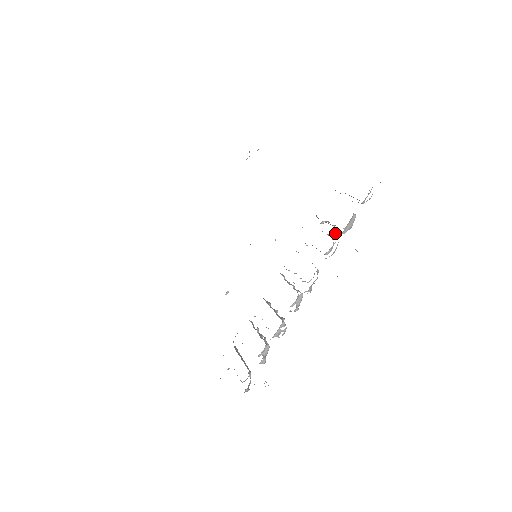
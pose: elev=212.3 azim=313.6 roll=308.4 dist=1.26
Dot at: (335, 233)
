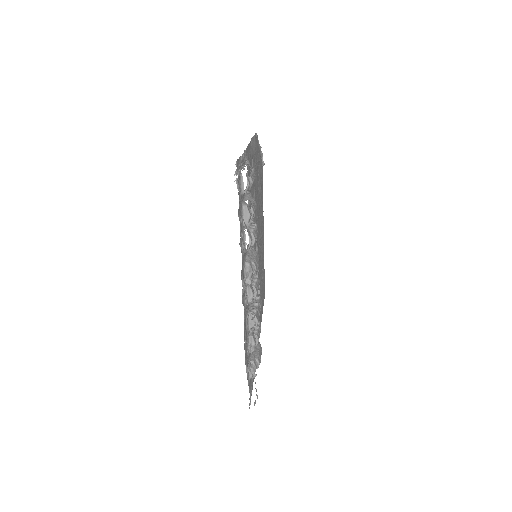
Dot at: (248, 226)
